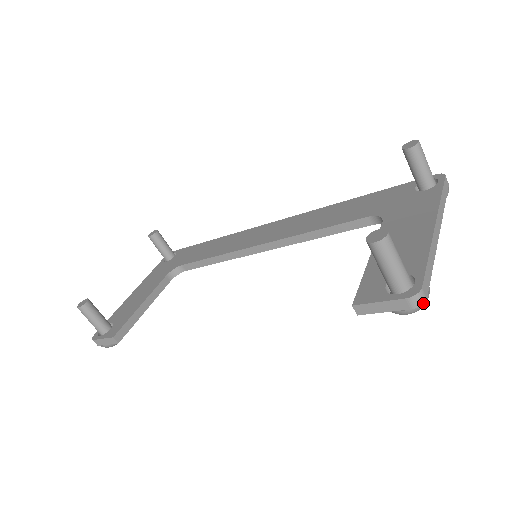
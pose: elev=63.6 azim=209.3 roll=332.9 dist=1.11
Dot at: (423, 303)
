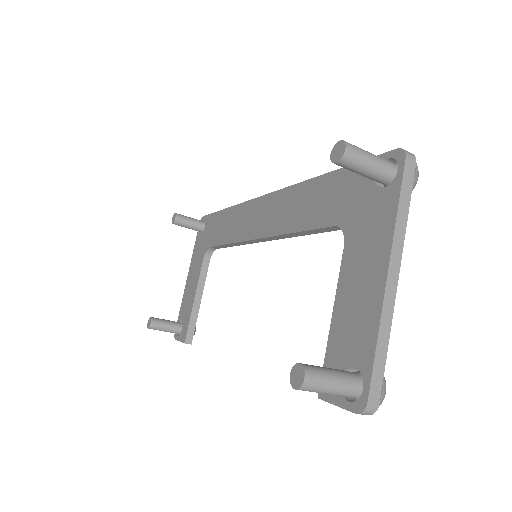
Dot at: occluded
